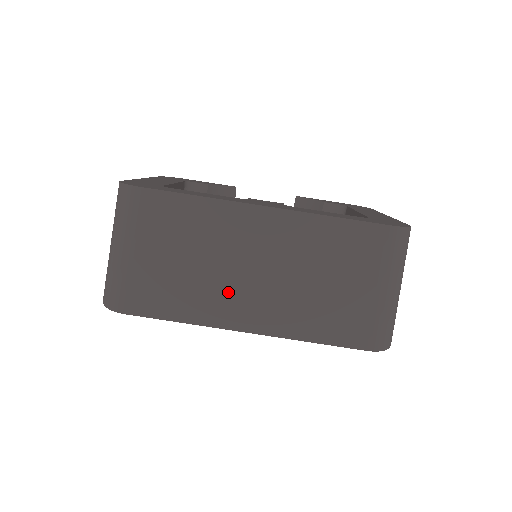
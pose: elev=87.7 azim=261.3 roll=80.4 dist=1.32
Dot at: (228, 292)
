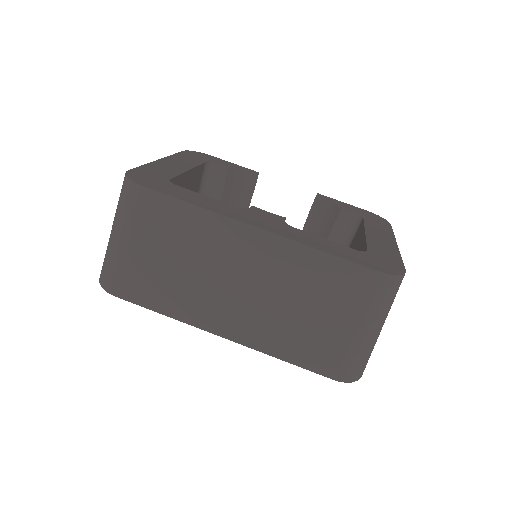
Dot at: (211, 299)
